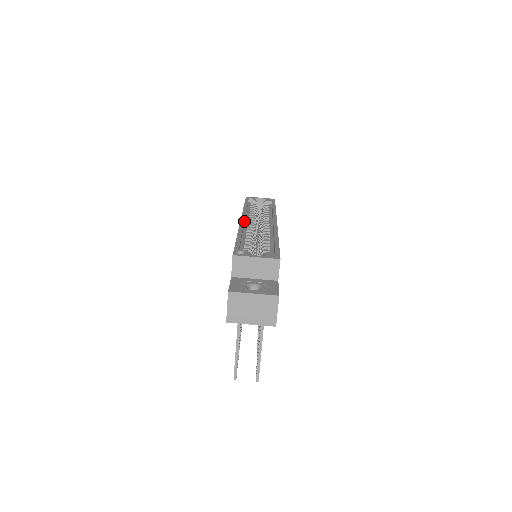
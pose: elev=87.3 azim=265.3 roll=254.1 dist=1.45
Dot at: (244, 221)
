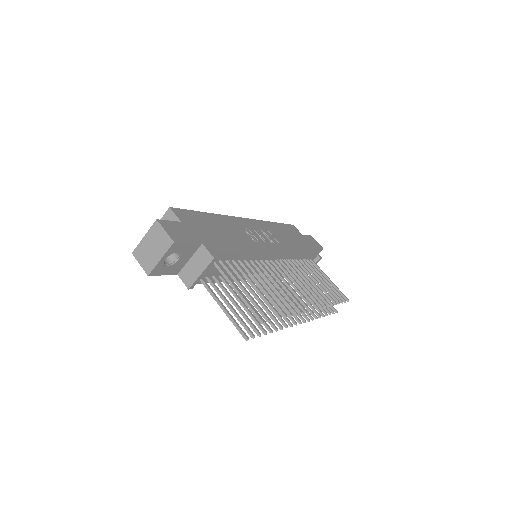
Dot at: occluded
